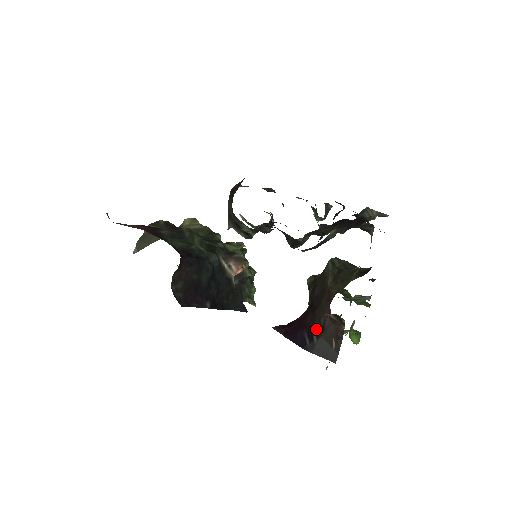
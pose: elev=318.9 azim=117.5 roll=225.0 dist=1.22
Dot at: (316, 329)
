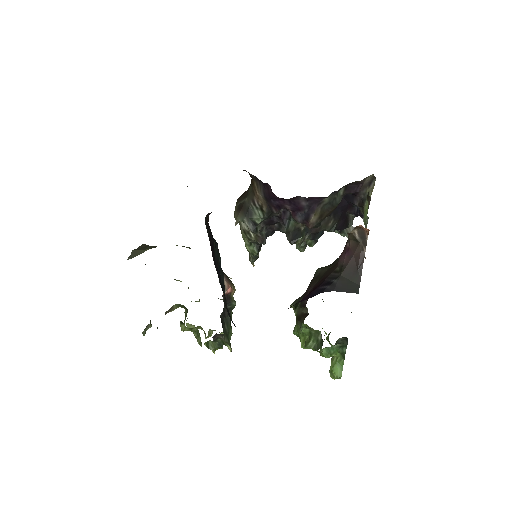
Dot at: (332, 277)
